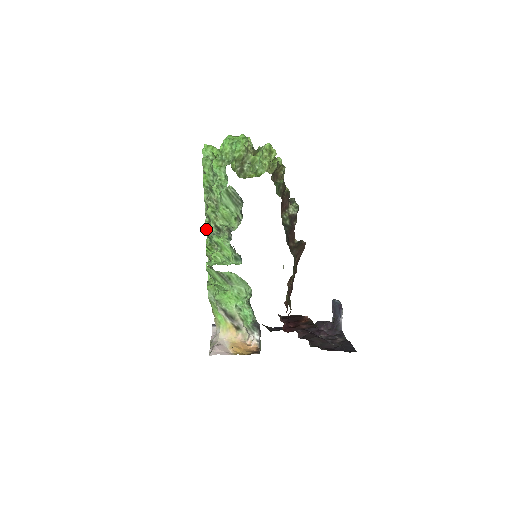
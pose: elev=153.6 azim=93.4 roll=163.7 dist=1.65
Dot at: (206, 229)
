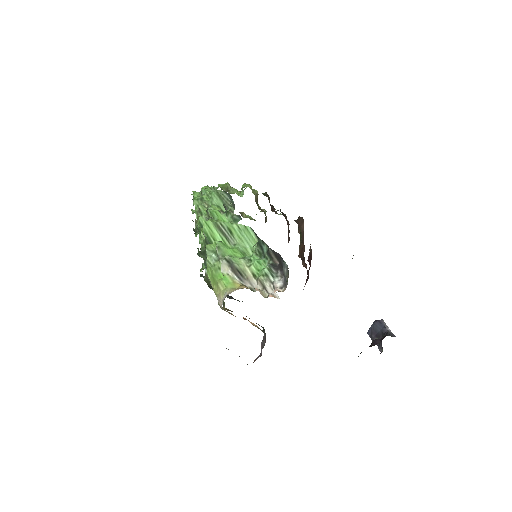
Dot at: (199, 225)
